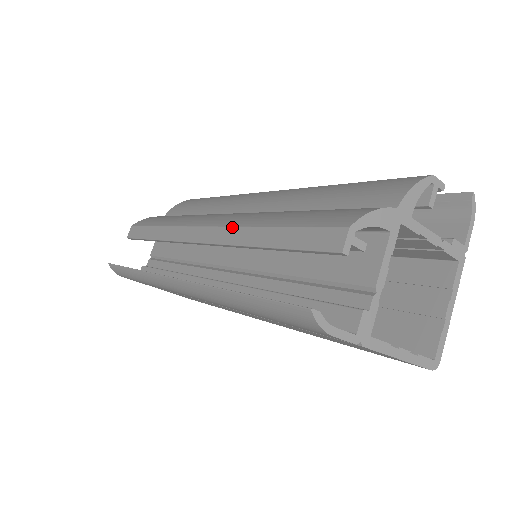
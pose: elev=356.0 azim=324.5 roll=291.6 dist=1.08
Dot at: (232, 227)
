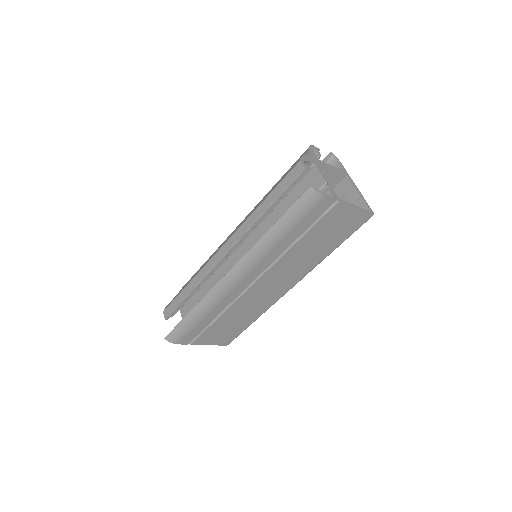
Dot at: (243, 223)
